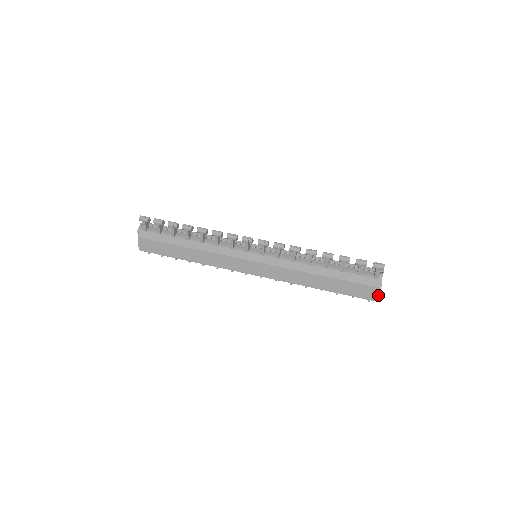
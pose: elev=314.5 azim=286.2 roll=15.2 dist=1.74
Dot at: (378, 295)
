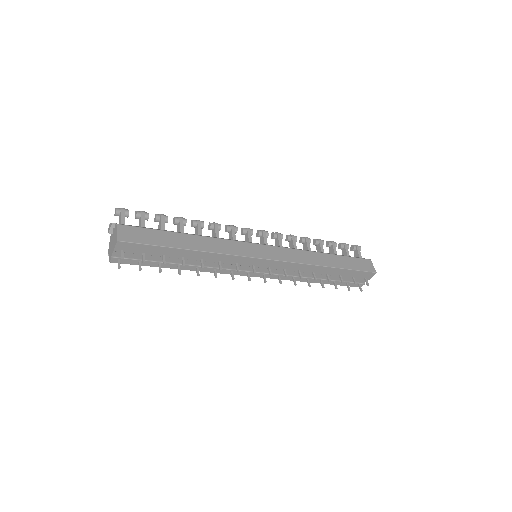
Dot at: (373, 266)
